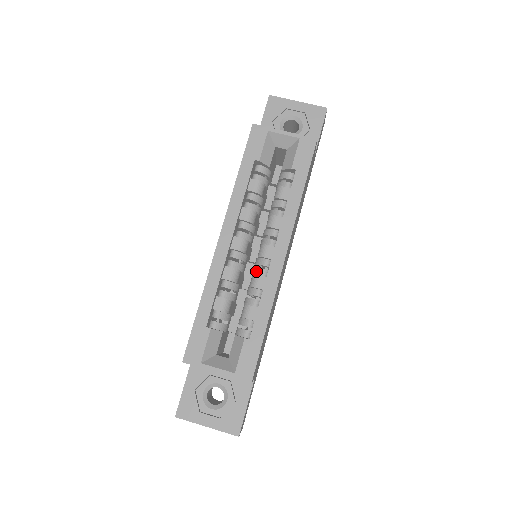
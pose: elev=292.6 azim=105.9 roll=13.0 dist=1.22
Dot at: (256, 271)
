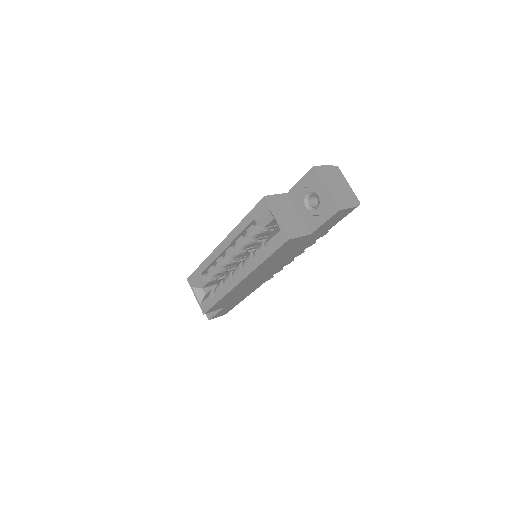
Dot at: (233, 272)
